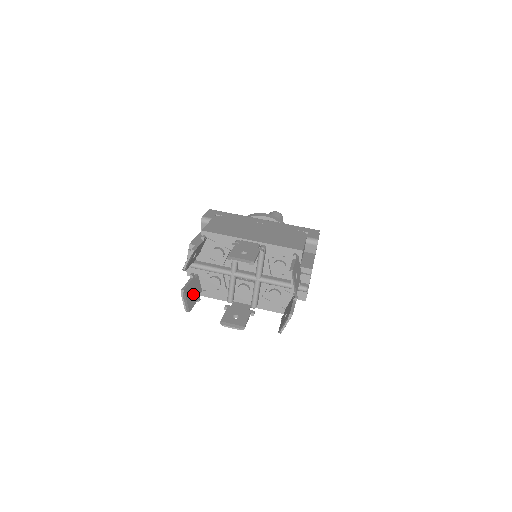
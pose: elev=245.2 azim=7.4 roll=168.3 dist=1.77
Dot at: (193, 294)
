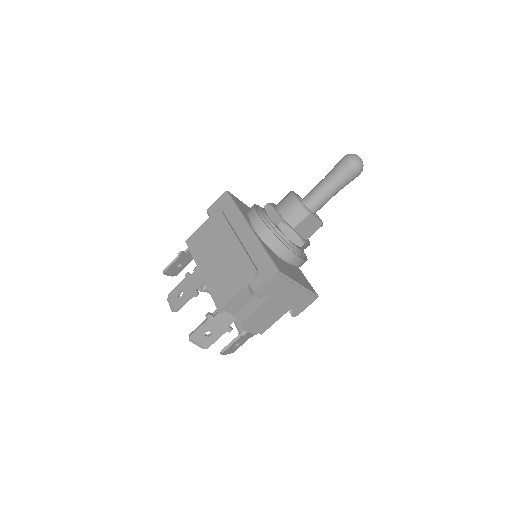
Dot at: occluded
